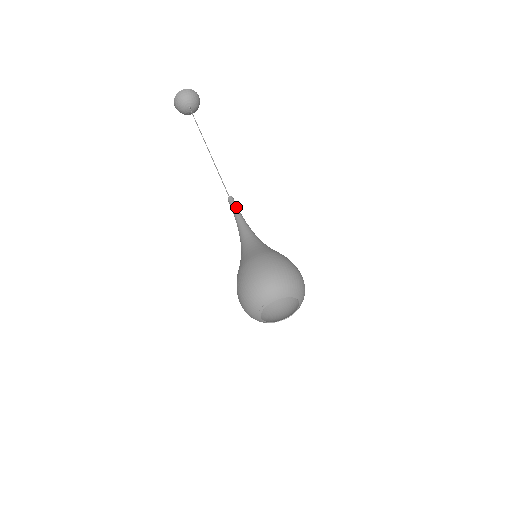
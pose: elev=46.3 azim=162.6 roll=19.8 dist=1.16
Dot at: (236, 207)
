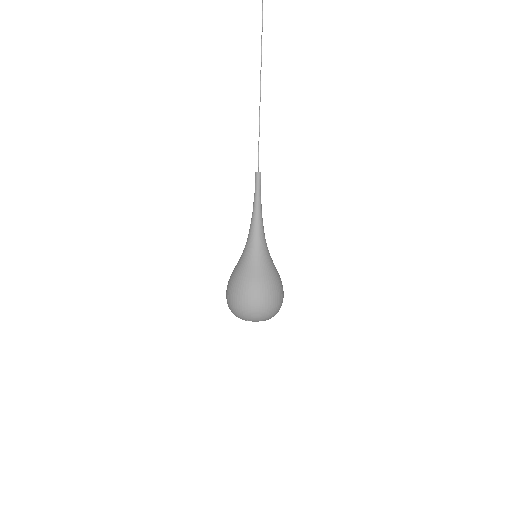
Dot at: (260, 191)
